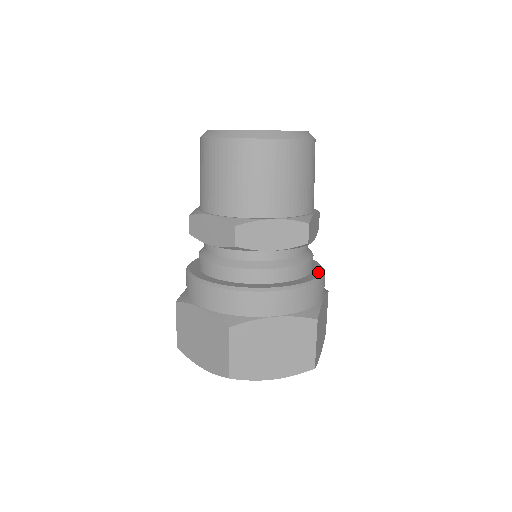
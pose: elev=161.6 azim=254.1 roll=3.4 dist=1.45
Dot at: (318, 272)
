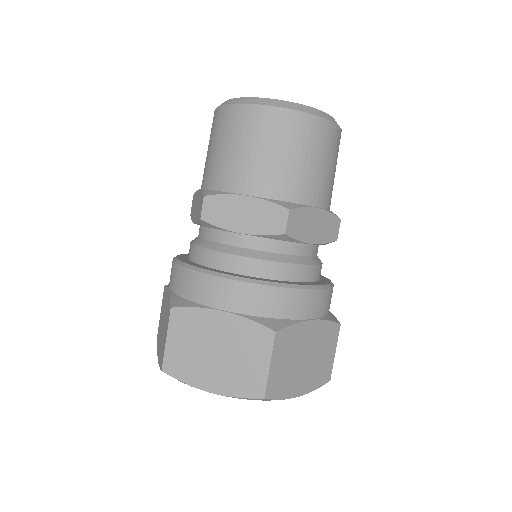
Dot at: (310, 283)
